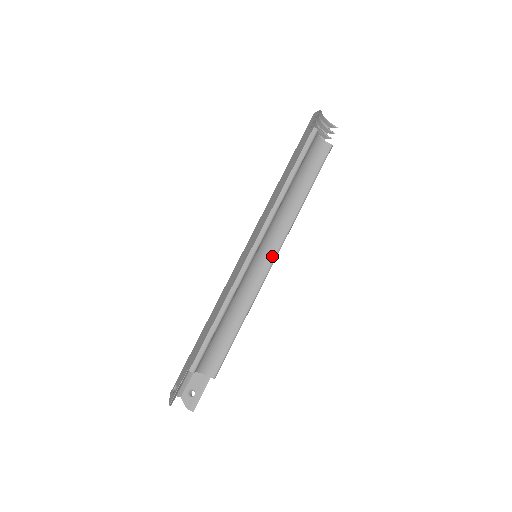
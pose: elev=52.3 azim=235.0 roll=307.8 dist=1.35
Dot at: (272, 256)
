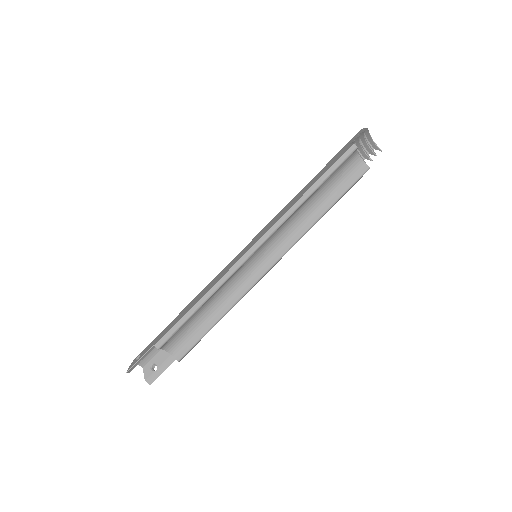
Dot at: (272, 261)
